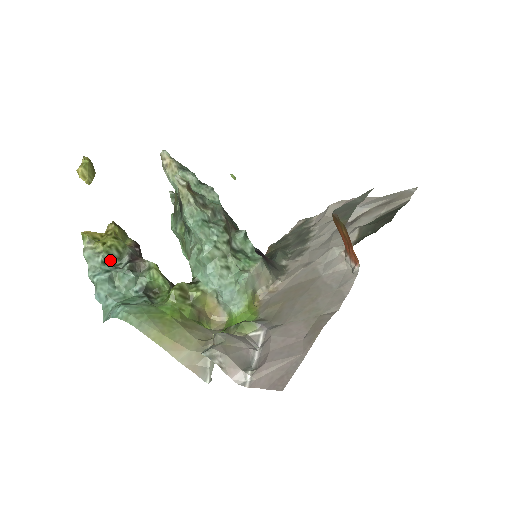
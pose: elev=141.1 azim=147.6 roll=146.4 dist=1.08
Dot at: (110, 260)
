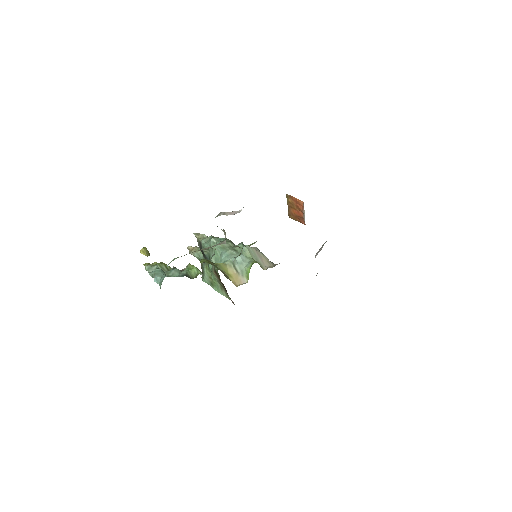
Dot at: occluded
